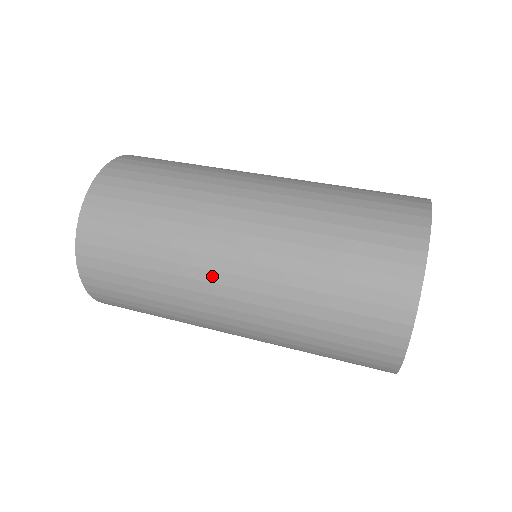
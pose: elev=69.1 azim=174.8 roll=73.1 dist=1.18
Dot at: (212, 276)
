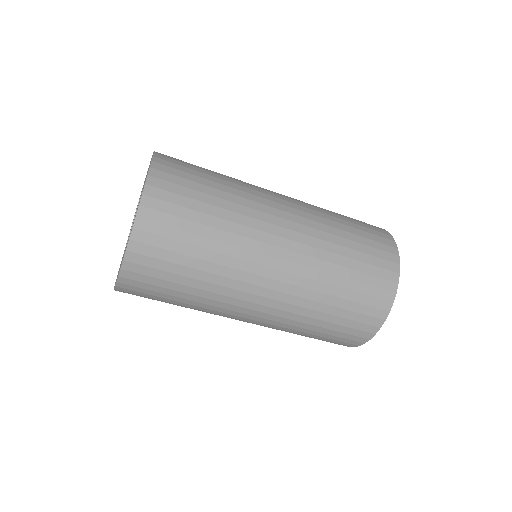
Dot at: (269, 238)
